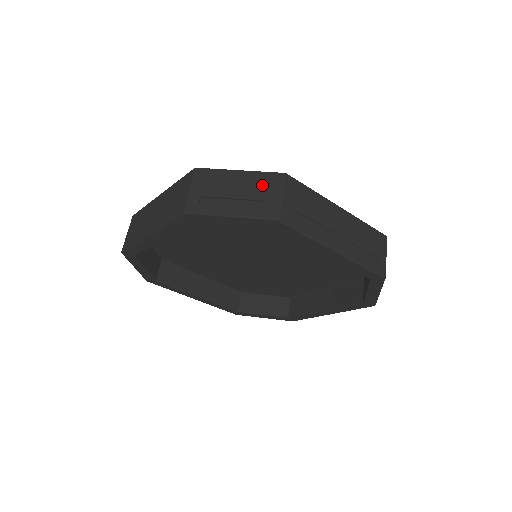
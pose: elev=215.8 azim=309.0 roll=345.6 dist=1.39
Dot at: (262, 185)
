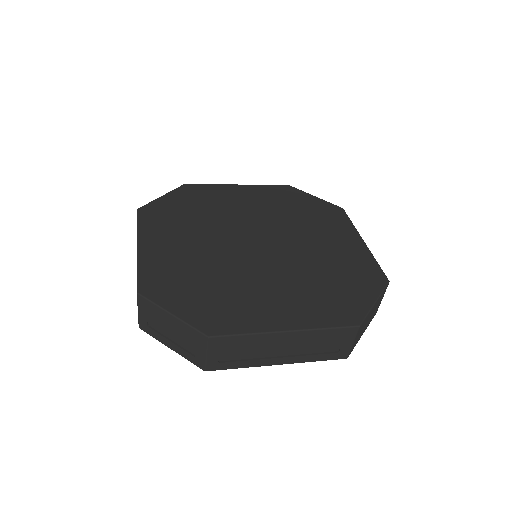
Dot at: (190, 338)
